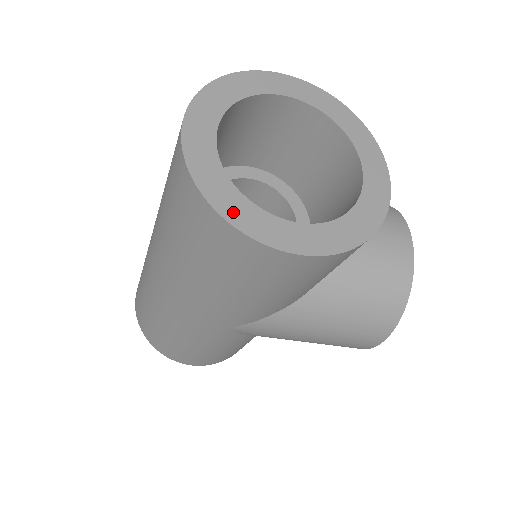
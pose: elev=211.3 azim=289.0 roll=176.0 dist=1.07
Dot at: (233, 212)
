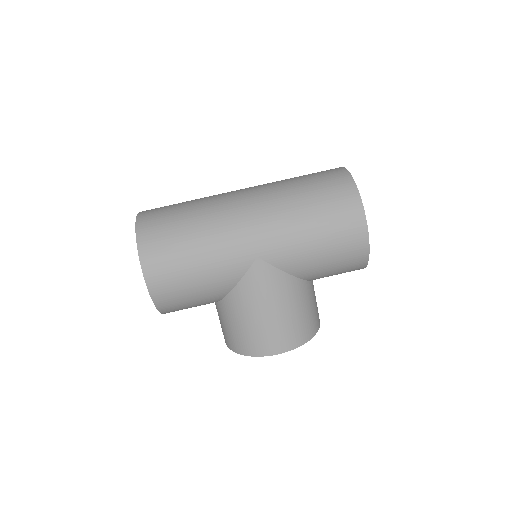
Dot at: occluded
